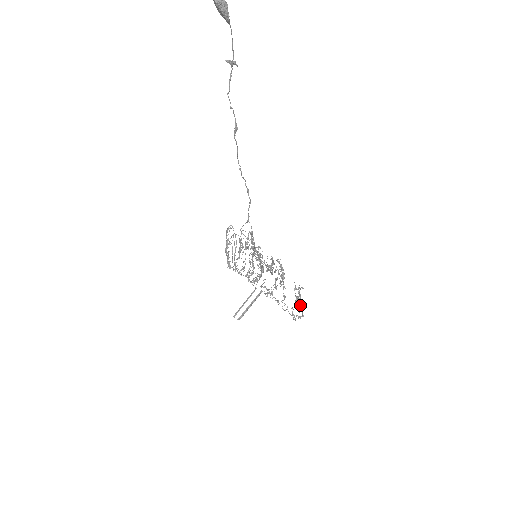
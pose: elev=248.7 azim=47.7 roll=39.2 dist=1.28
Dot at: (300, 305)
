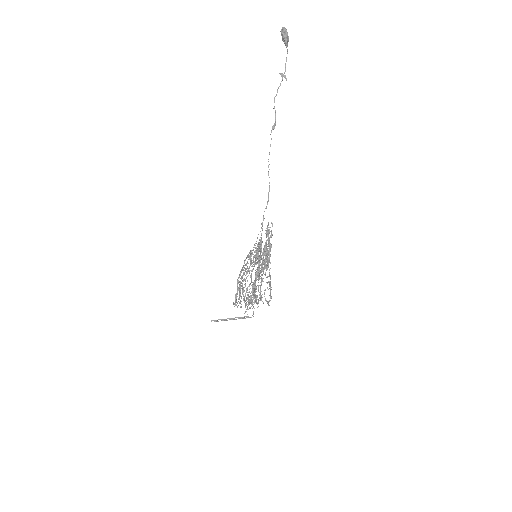
Dot at: (268, 263)
